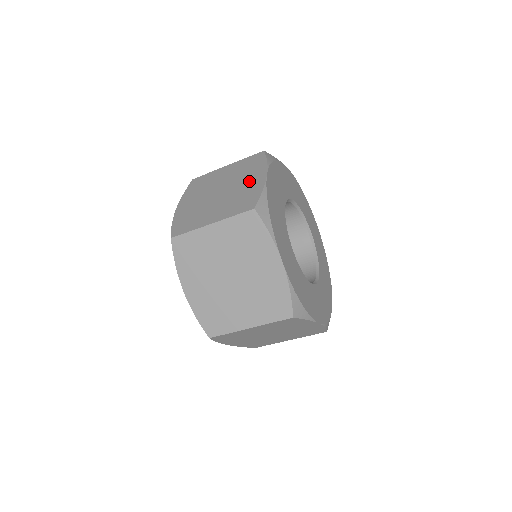
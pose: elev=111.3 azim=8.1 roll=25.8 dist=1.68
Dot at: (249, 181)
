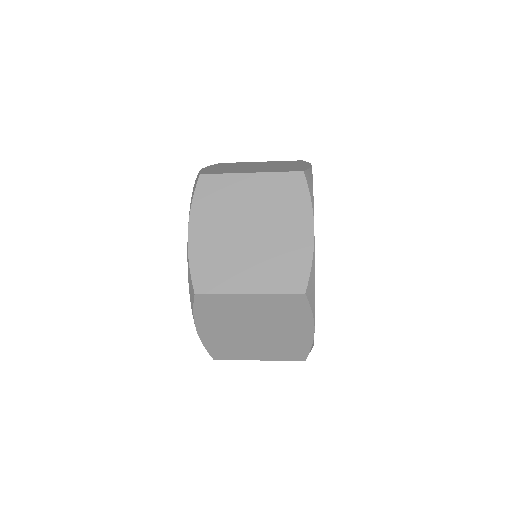
Dot at: (291, 165)
